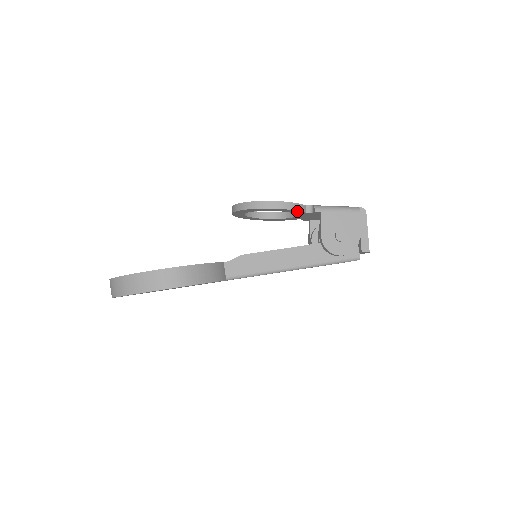
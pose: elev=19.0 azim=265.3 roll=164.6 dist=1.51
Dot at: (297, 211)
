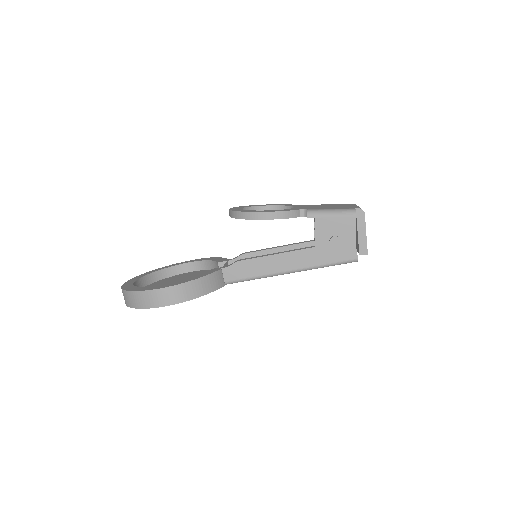
Dot at: (290, 217)
